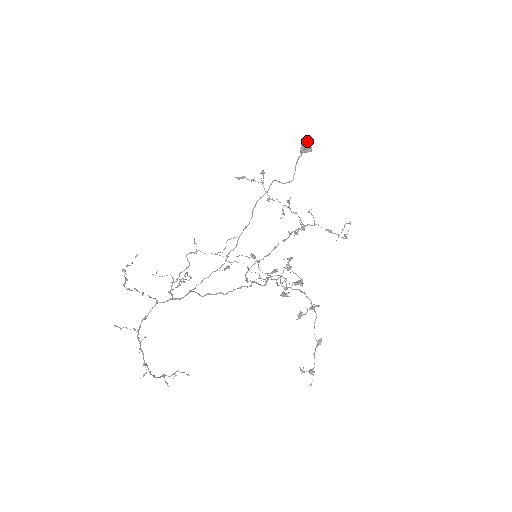
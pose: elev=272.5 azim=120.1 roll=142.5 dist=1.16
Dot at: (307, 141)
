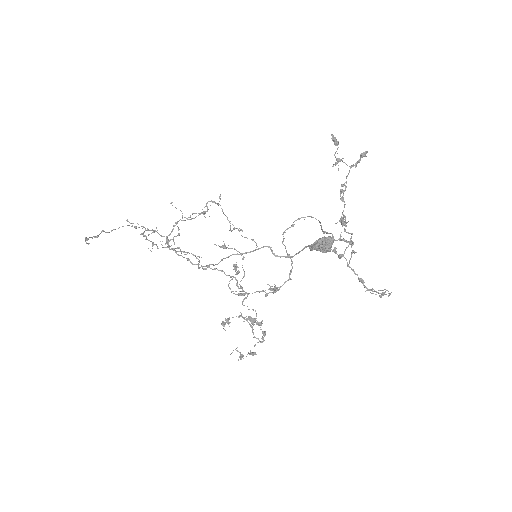
Dot at: (325, 244)
